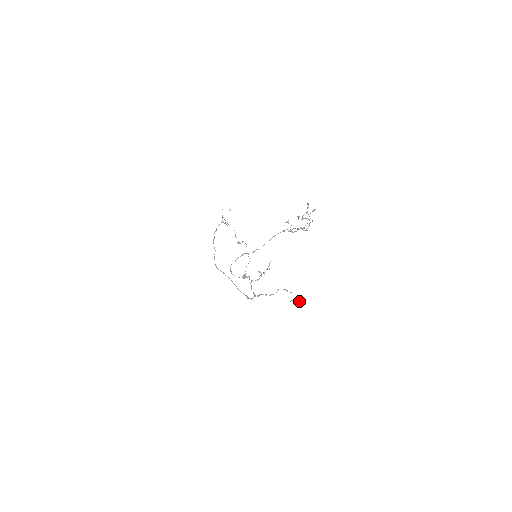
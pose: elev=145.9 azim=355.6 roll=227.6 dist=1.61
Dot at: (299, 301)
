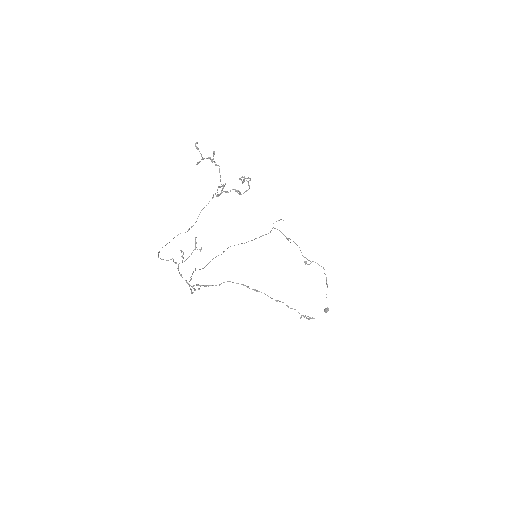
Dot at: occluded
